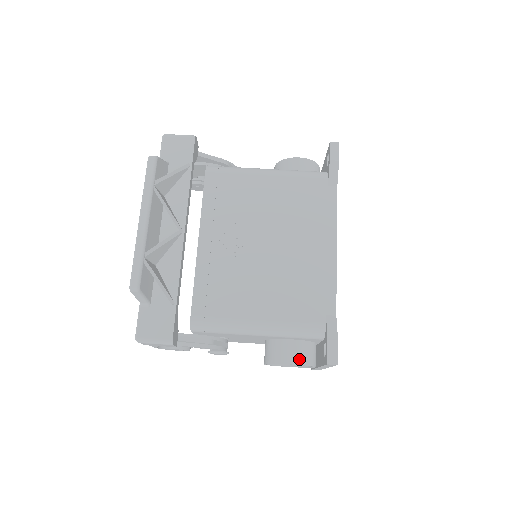
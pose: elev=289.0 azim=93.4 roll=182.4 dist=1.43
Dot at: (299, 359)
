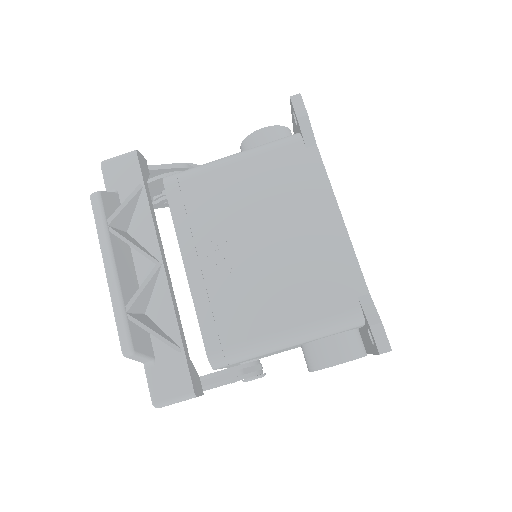
Dot at: (345, 355)
